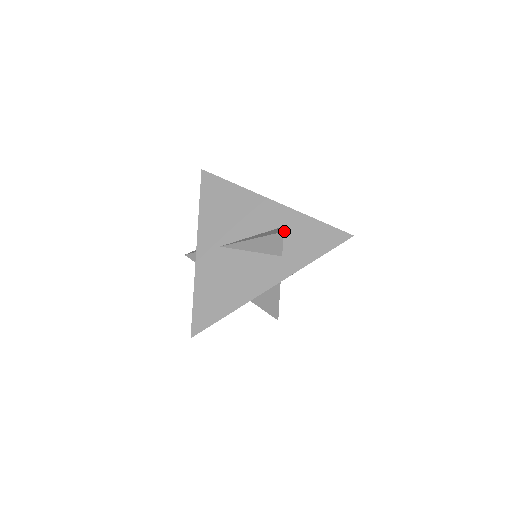
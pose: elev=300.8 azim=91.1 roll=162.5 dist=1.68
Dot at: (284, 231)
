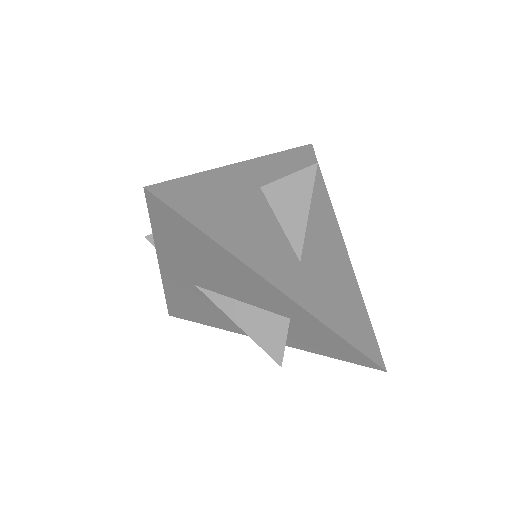
Dot at: (292, 323)
